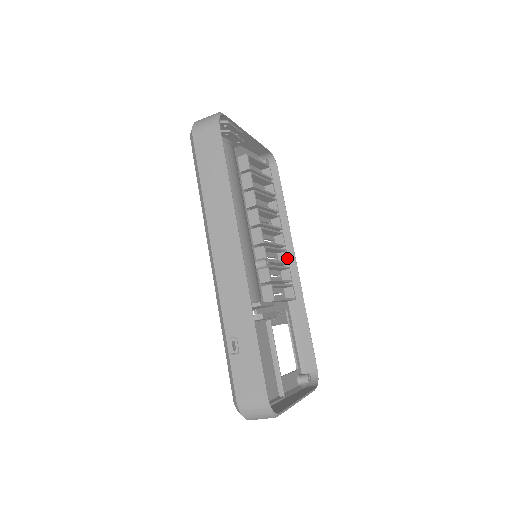
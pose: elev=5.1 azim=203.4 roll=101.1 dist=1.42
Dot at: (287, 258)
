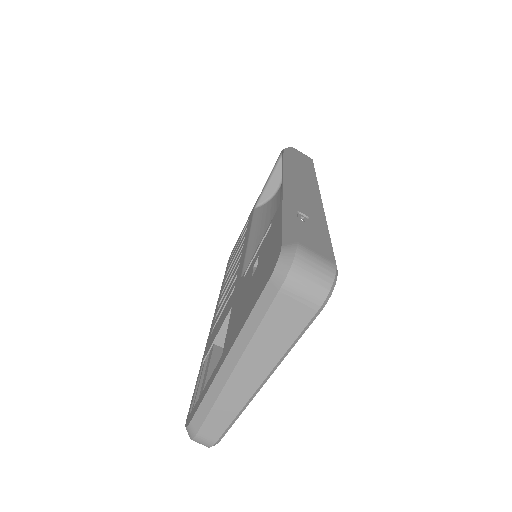
Dot at: occluded
